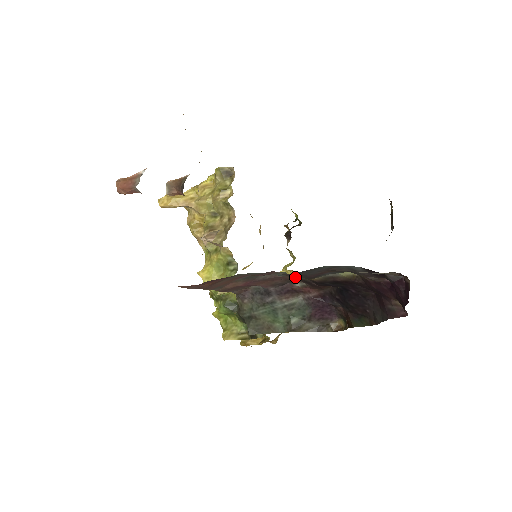
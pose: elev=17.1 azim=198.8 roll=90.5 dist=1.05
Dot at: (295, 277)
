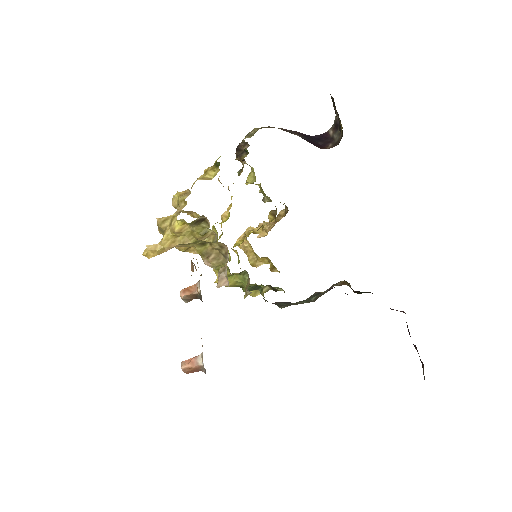
Dot at: occluded
